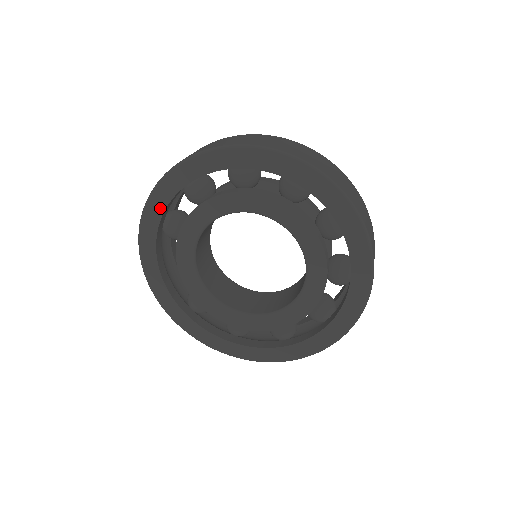
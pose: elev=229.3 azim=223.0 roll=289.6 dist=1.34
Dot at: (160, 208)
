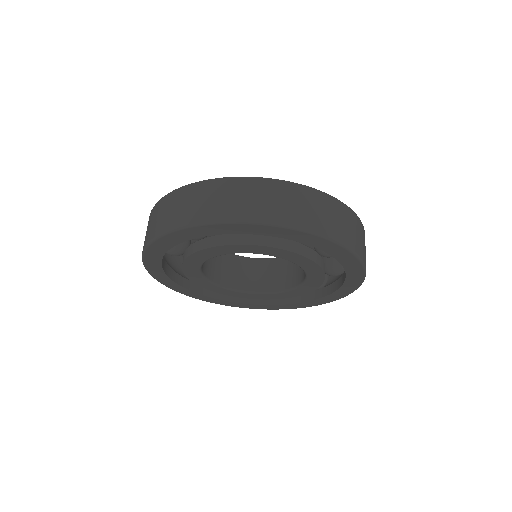
Dot at: (162, 251)
